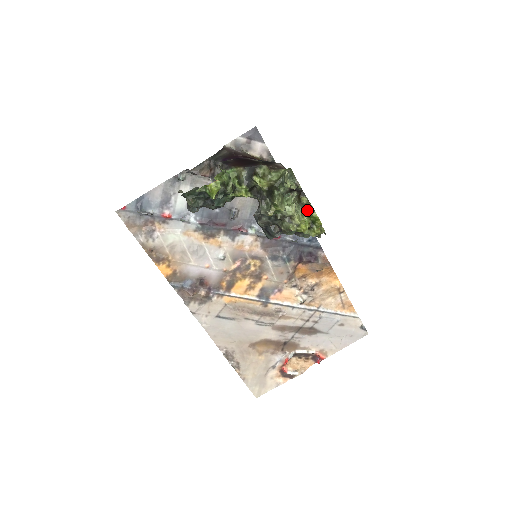
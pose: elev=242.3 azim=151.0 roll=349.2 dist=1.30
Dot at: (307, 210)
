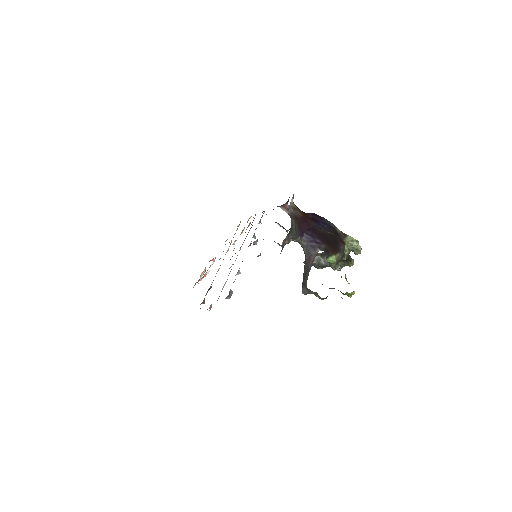
Dot at: occluded
